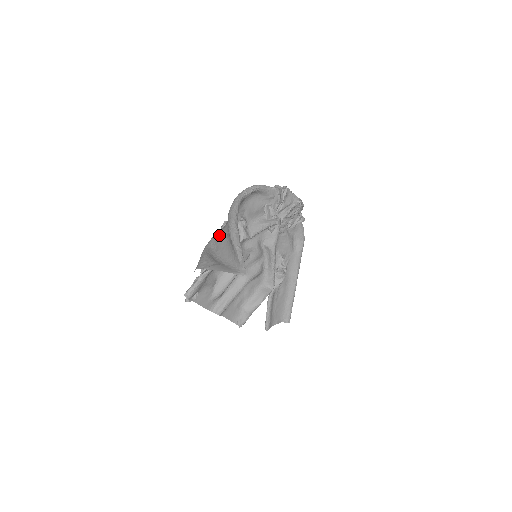
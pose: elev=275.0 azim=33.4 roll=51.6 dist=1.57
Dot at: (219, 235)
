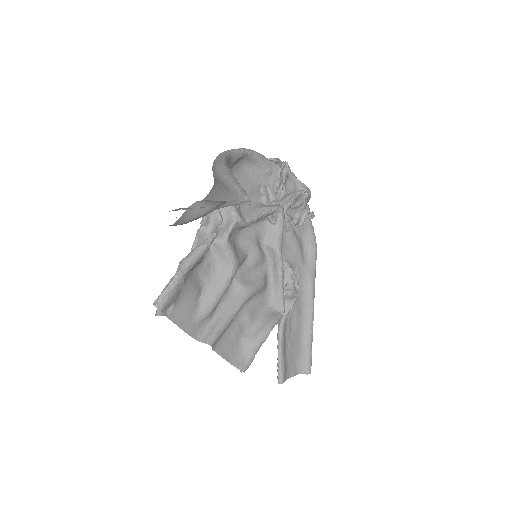
Dot at: occluded
